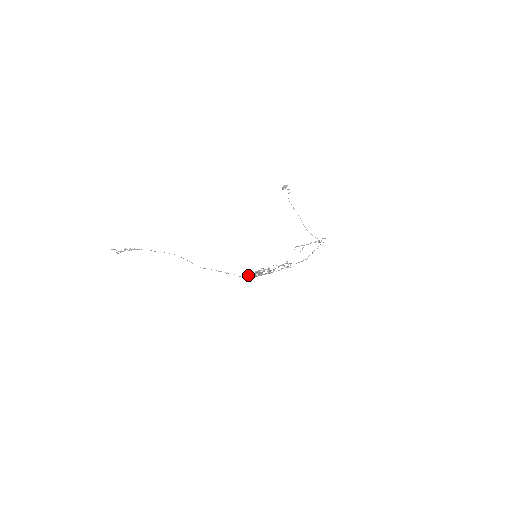
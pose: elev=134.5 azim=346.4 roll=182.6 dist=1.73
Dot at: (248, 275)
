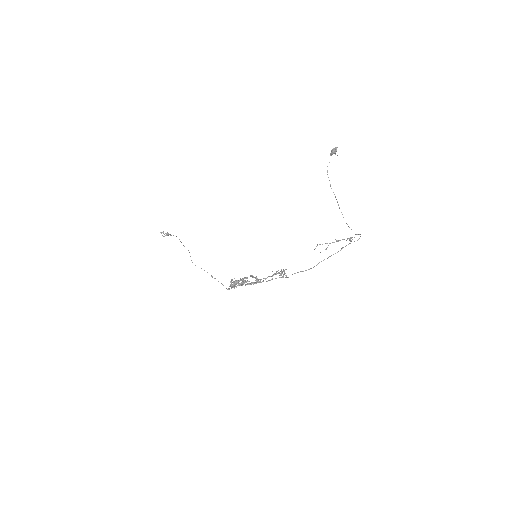
Dot at: (230, 282)
